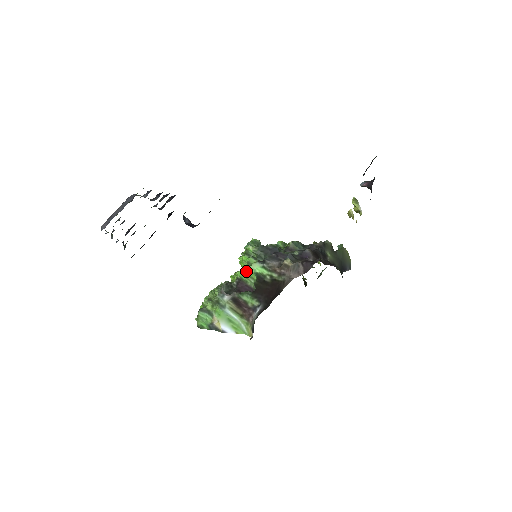
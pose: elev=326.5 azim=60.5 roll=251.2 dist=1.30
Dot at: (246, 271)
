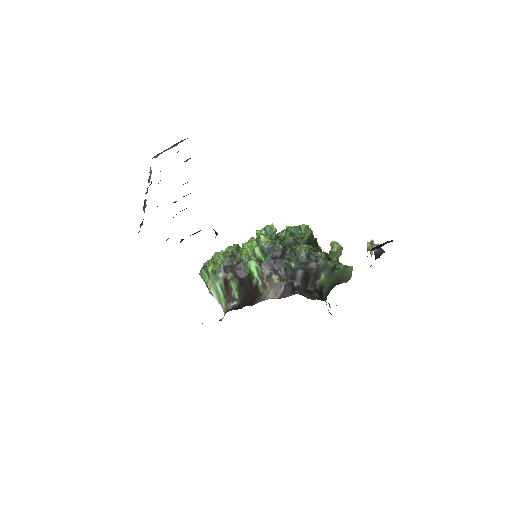
Dot at: (247, 259)
